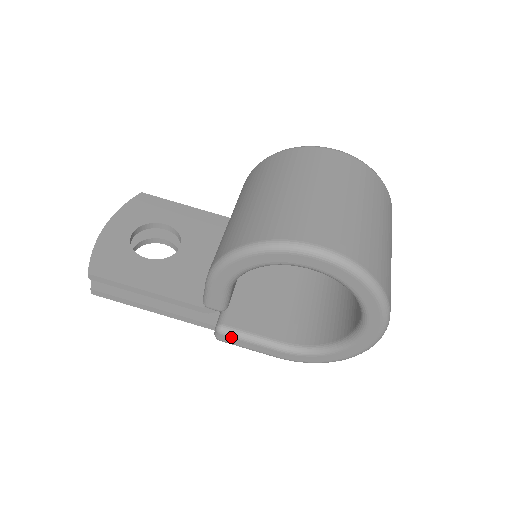
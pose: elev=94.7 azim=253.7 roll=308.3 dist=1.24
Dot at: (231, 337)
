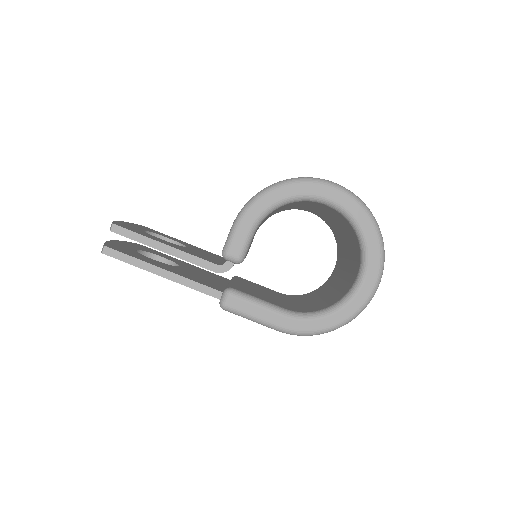
Dot at: (239, 298)
